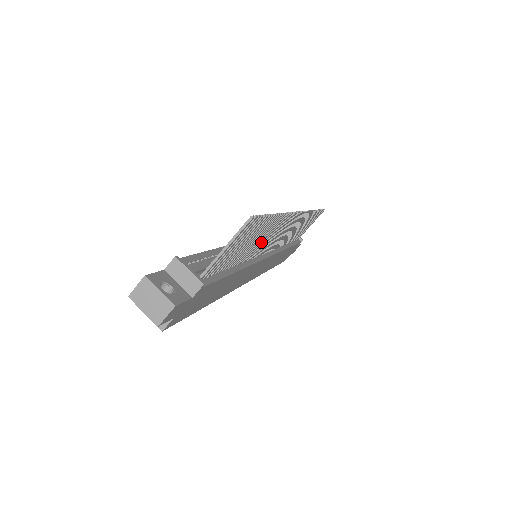
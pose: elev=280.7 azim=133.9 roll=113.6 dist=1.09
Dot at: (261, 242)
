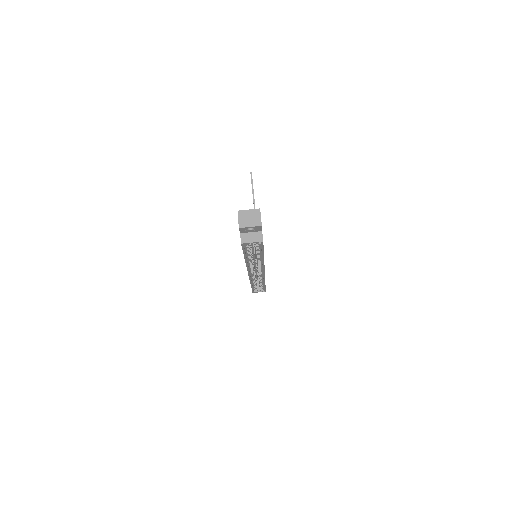
Dot at: occluded
